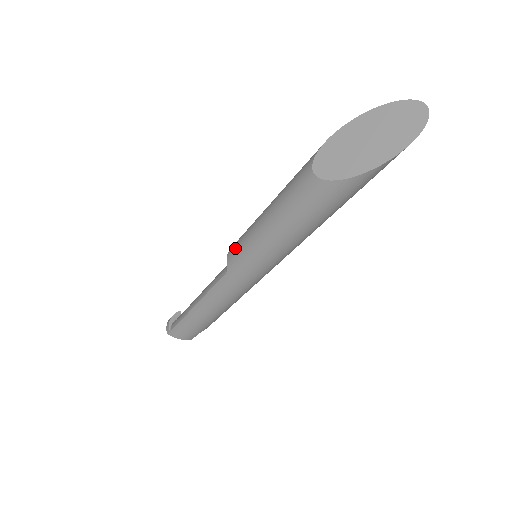
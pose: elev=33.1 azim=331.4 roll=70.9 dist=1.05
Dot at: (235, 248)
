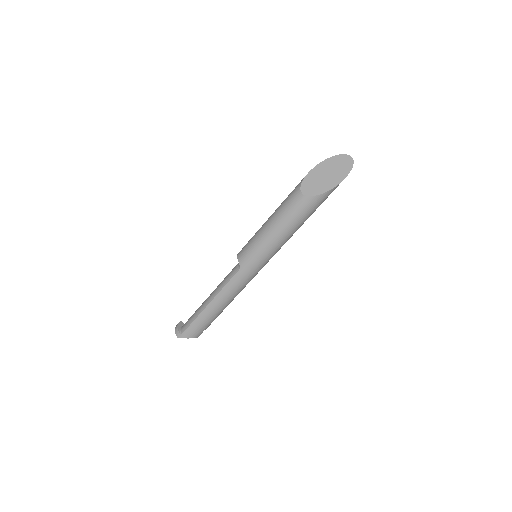
Dot at: (245, 252)
